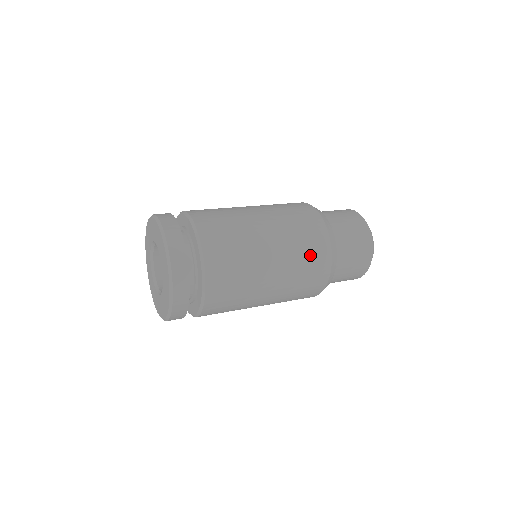
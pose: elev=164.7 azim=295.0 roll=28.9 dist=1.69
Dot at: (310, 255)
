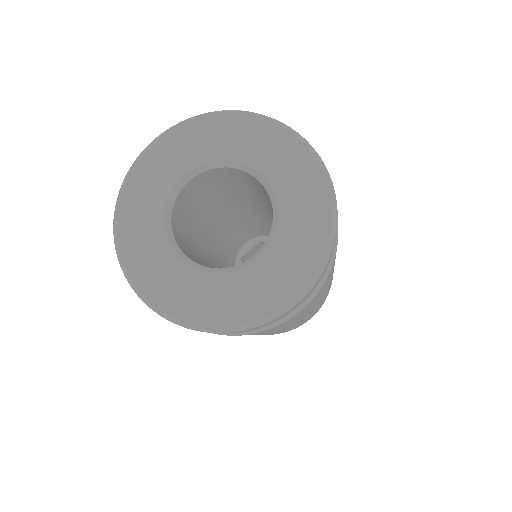
Dot at: occluded
